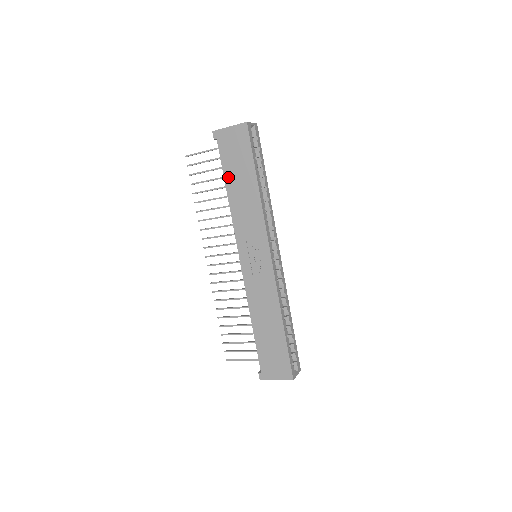
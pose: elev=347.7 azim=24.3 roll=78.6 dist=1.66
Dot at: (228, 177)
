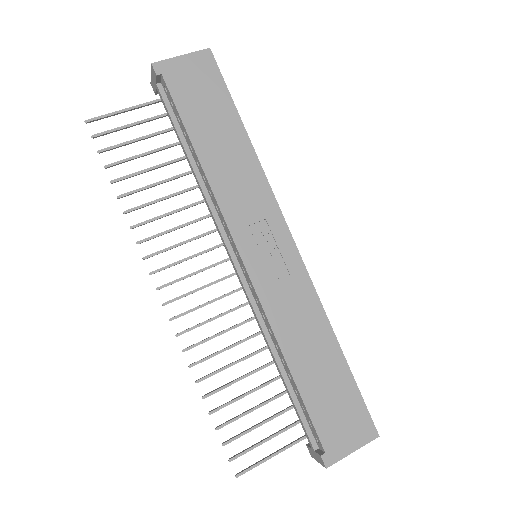
Dot at: (194, 130)
